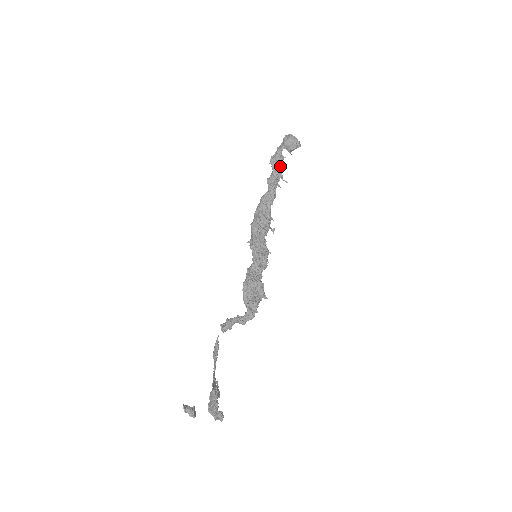
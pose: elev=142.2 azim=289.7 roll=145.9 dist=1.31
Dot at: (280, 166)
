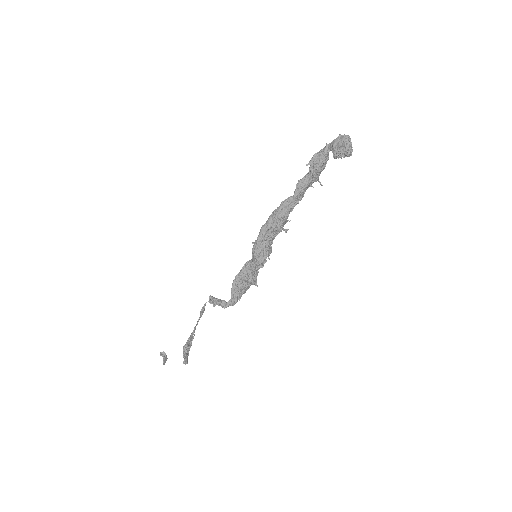
Dot at: (318, 171)
